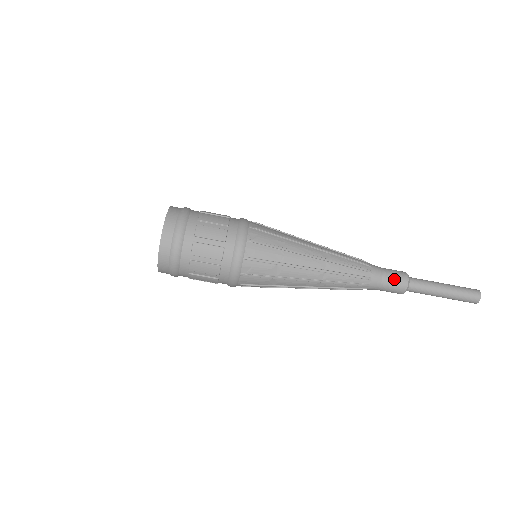
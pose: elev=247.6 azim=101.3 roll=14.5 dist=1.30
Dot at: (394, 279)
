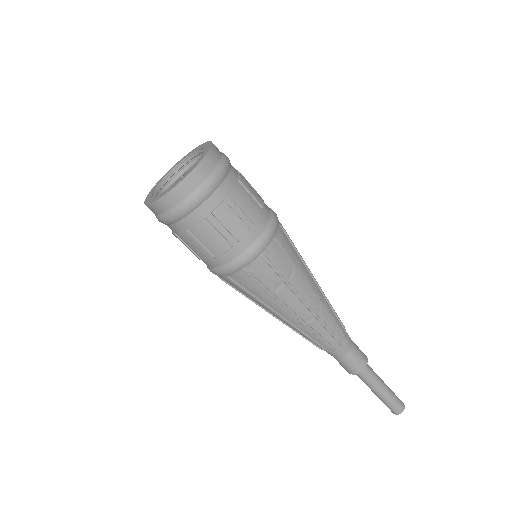
Dot at: (359, 351)
